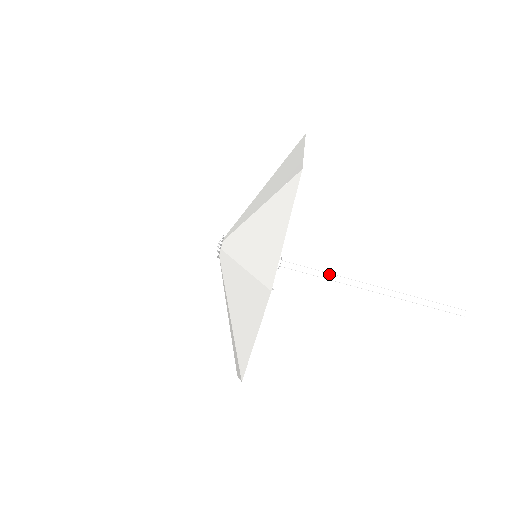
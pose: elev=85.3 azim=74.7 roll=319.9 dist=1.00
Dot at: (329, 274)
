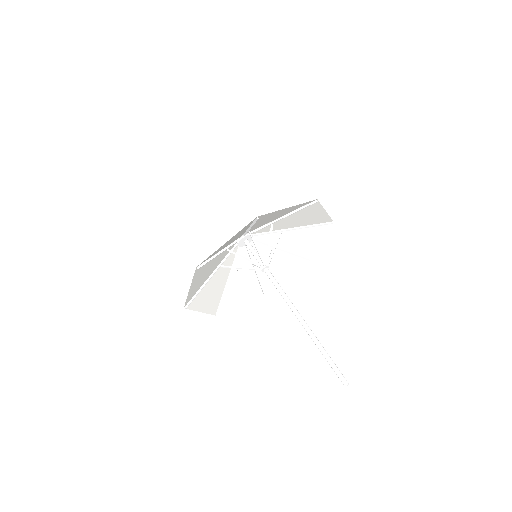
Dot at: (286, 295)
